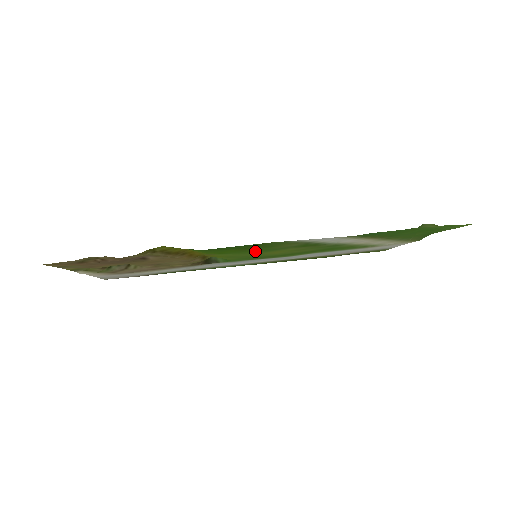
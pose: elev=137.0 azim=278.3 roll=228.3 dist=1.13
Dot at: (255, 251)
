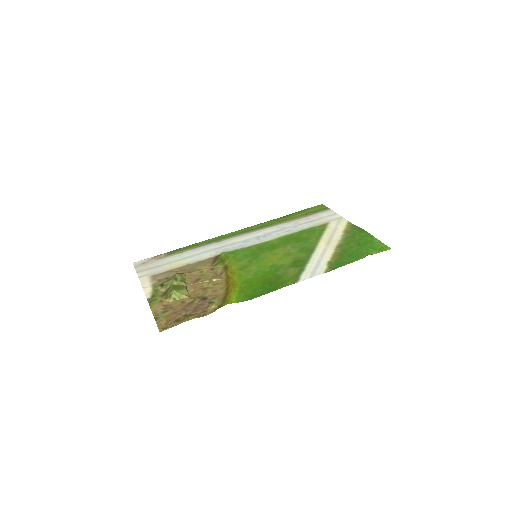
Dot at: (266, 272)
